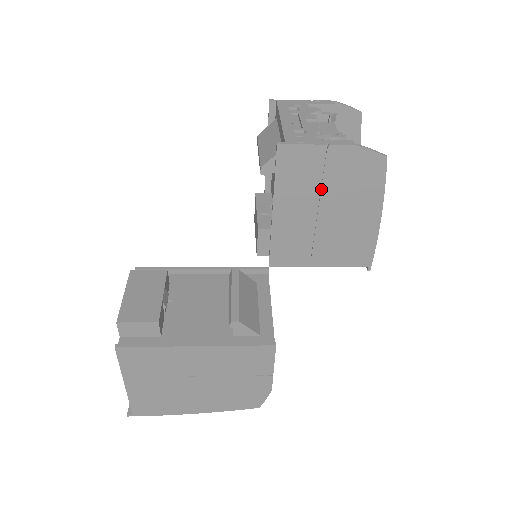
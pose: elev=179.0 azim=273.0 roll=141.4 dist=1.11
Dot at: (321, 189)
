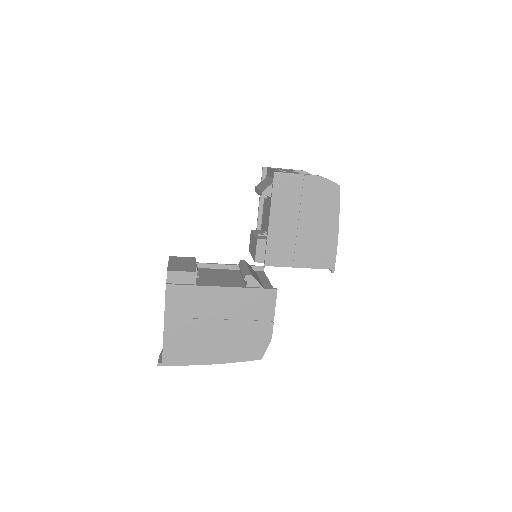
Dot at: (300, 205)
